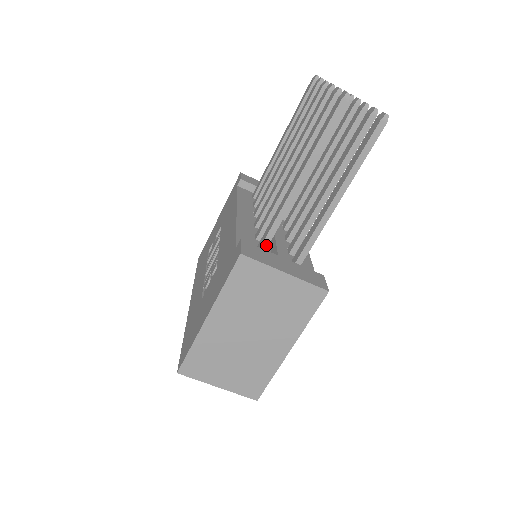
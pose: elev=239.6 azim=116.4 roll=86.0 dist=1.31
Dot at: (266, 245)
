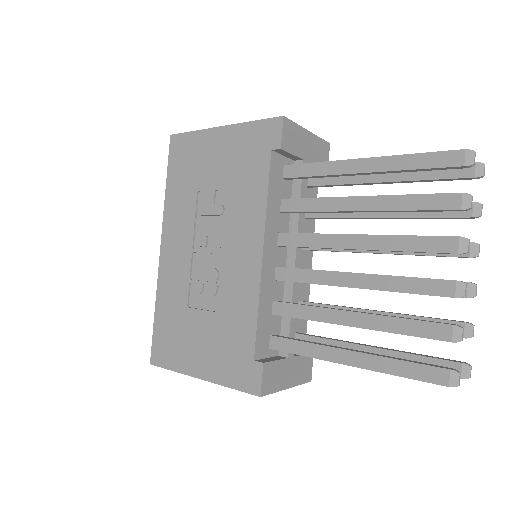
Dot at: (282, 350)
